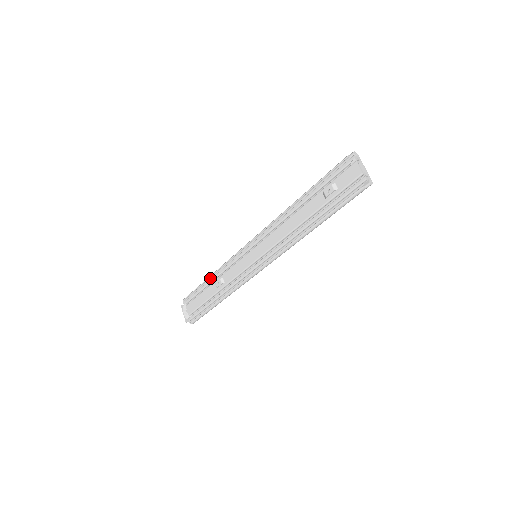
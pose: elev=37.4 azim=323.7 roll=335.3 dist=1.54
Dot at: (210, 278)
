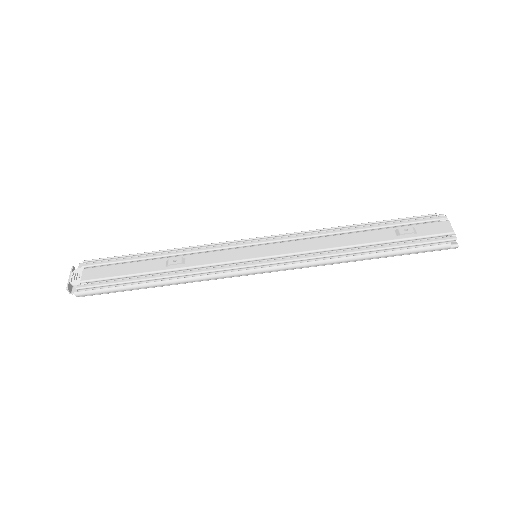
Dot at: occluded
